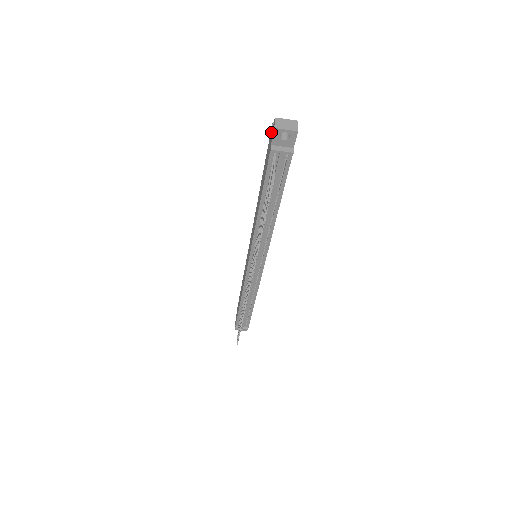
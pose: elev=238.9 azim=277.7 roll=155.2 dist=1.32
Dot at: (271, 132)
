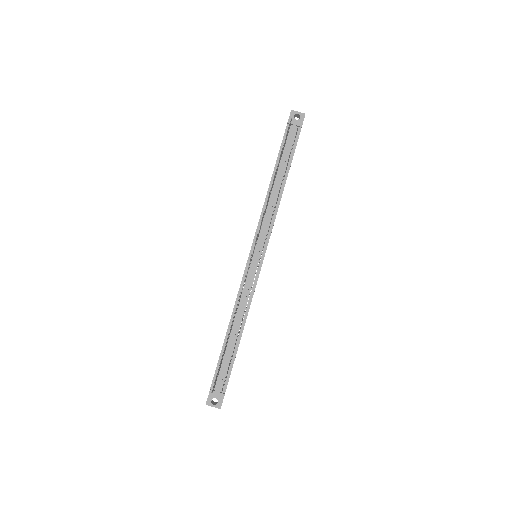
Dot at: occluded
